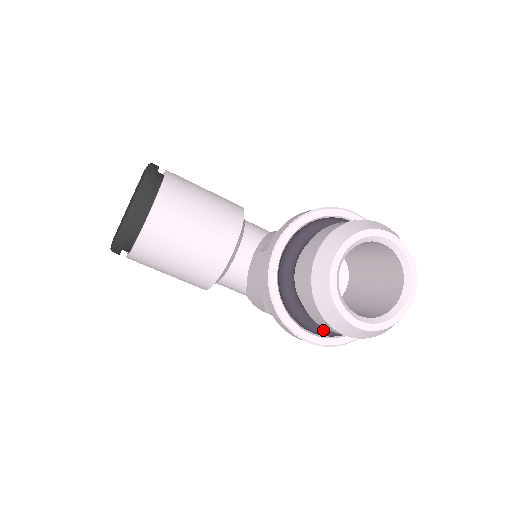
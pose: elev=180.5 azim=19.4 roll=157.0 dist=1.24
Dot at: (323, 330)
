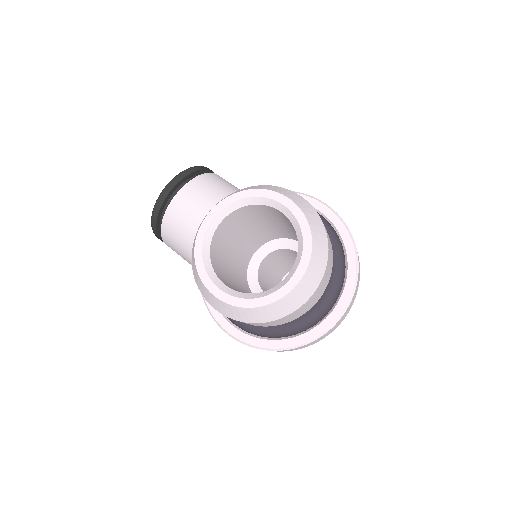
Dot at: occluded
